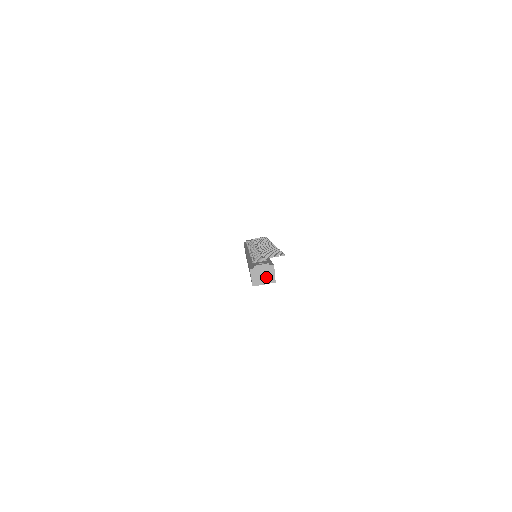
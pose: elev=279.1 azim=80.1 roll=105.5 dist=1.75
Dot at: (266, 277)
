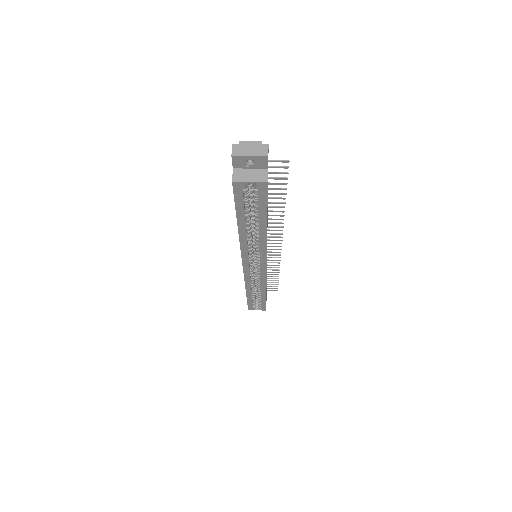
Dot at: (255, 173)
